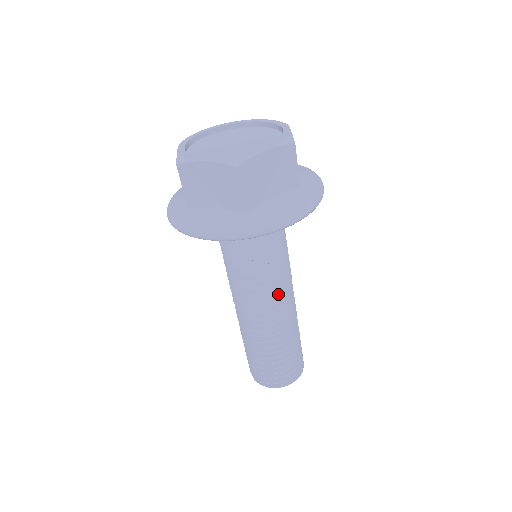
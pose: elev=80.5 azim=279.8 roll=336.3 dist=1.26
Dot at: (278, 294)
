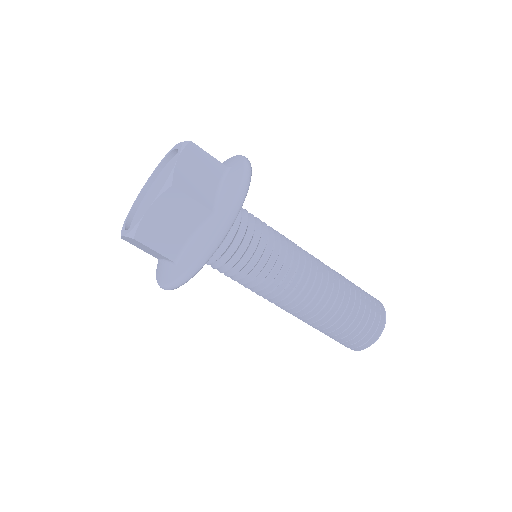
Dot at: (285, 287)
